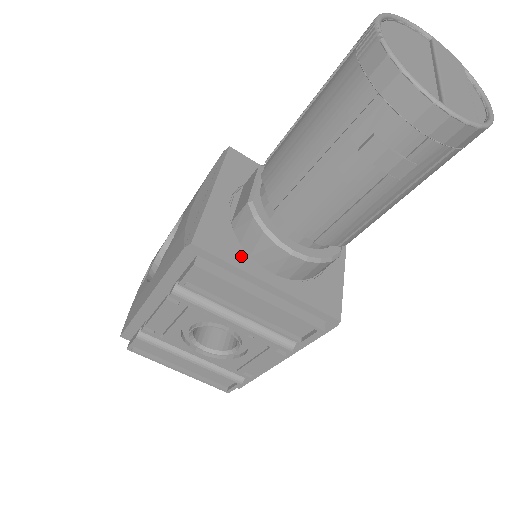
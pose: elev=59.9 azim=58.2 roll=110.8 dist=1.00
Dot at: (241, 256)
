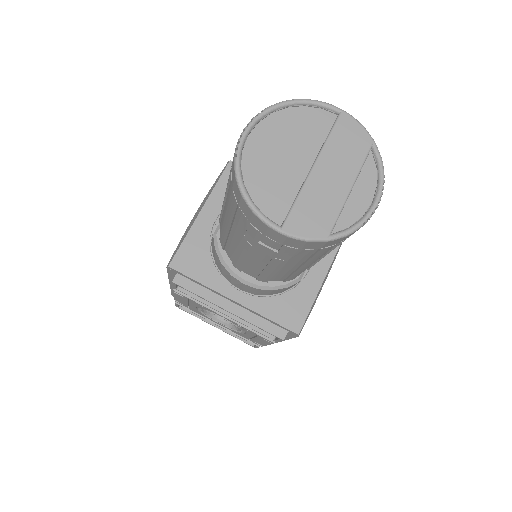
Dot at: (212, 275)
